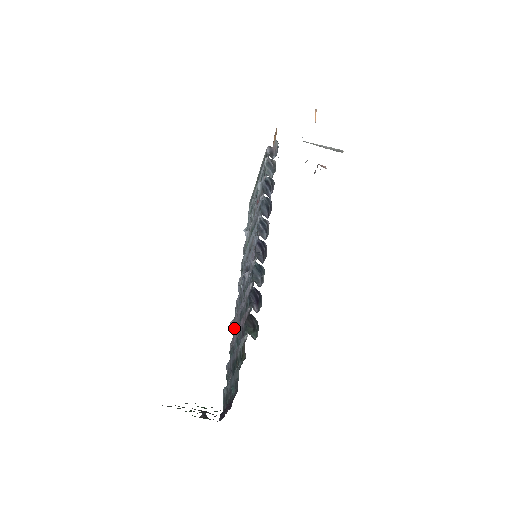
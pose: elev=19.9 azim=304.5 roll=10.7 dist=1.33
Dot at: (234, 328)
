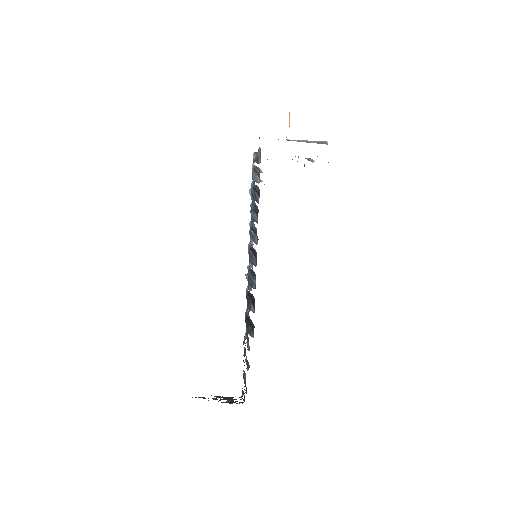
Dot at: occluded
